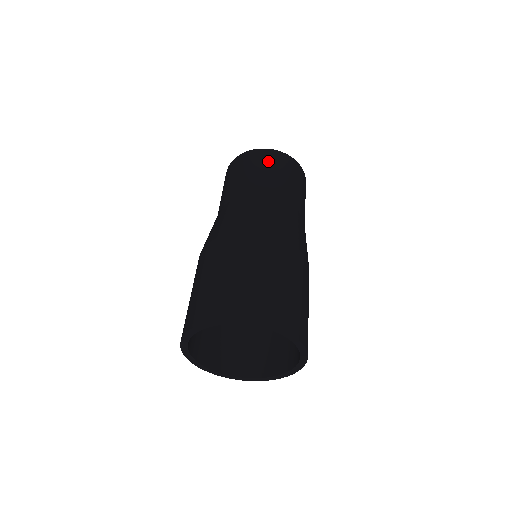
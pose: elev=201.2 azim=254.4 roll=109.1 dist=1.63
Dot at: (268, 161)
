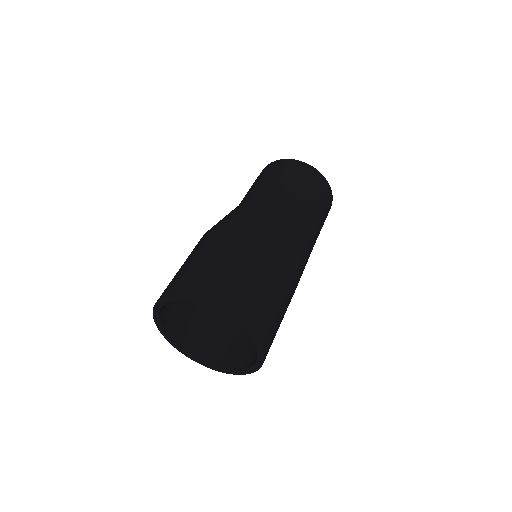
Dot at: (271, 170)
